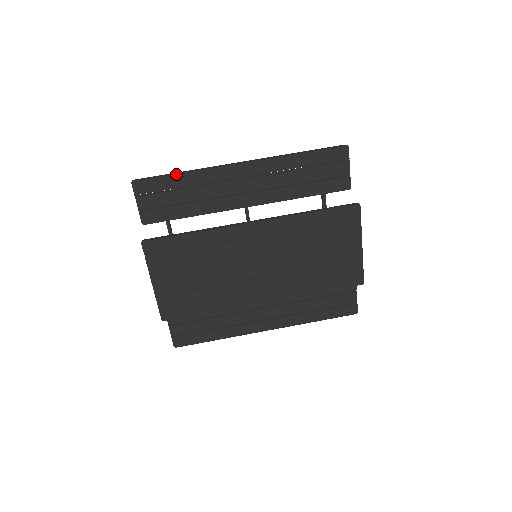
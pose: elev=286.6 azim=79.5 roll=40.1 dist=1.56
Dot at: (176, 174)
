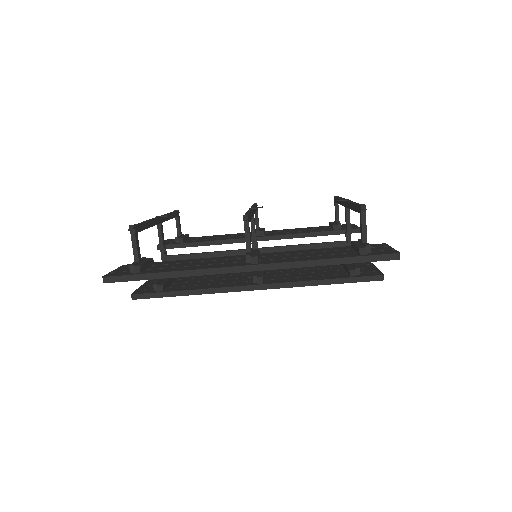
Dot at: (161, 278)
